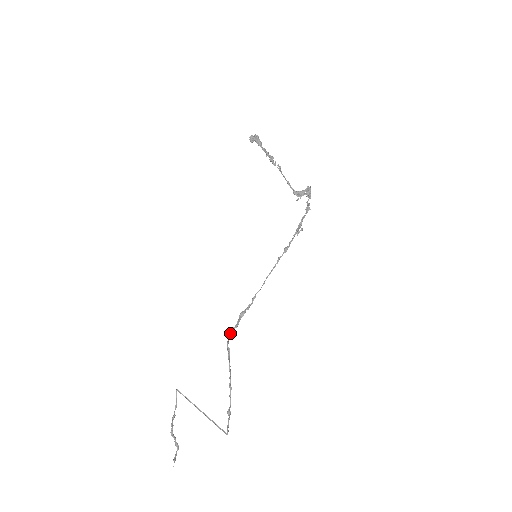
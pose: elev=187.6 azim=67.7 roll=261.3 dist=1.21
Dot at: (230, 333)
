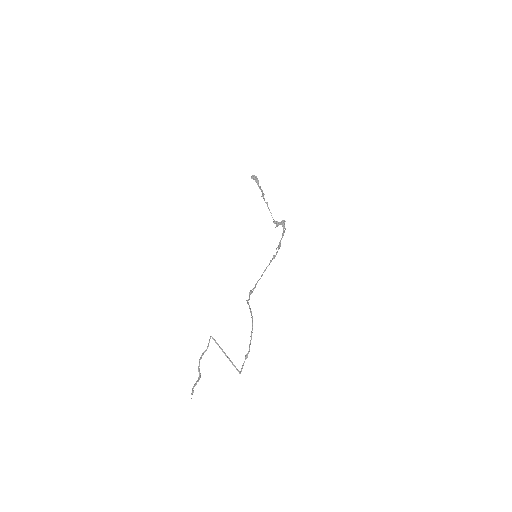
Dot at: (248, 302)
